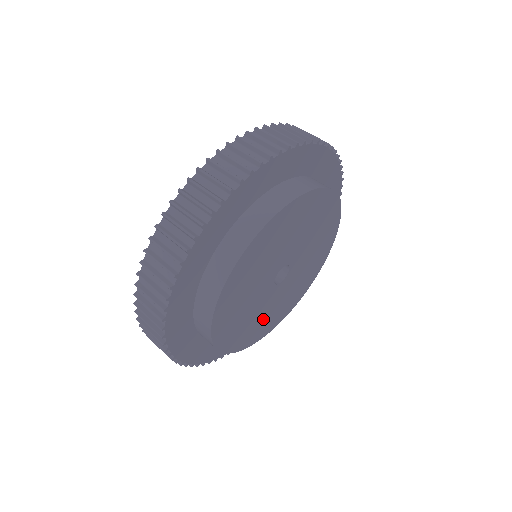
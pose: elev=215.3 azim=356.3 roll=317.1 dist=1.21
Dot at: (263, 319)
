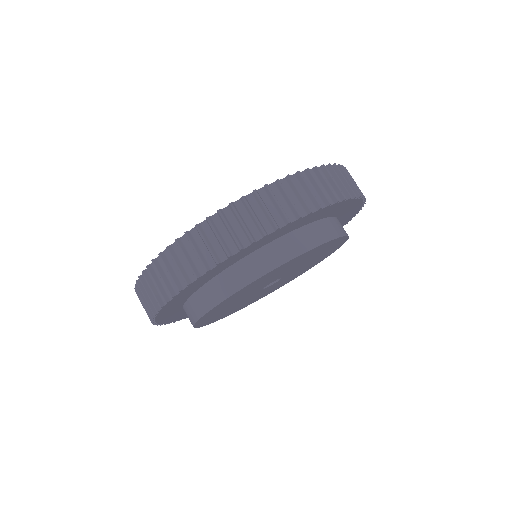
Dot at: (227, 310)
